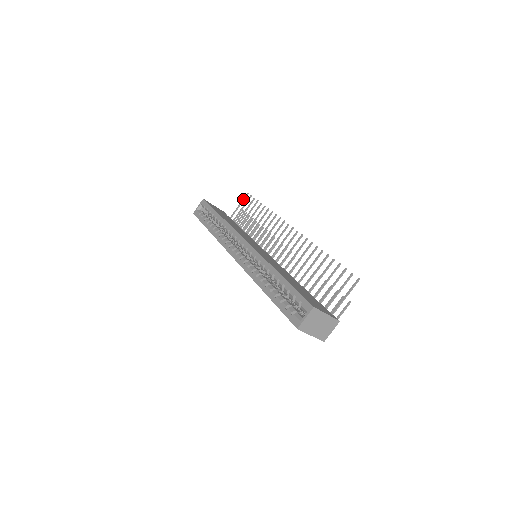
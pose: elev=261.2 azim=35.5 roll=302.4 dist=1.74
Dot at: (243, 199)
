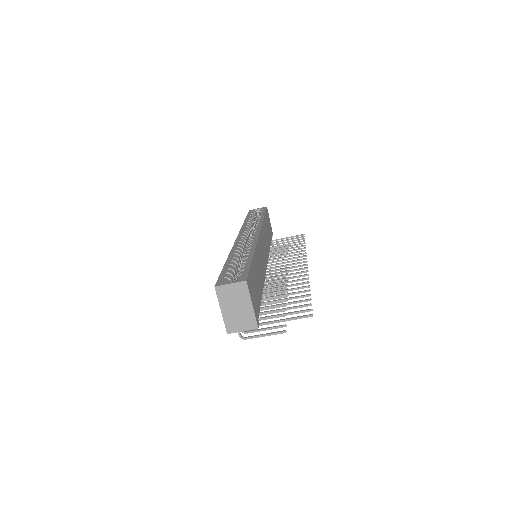
Dot at: (296, 235)
